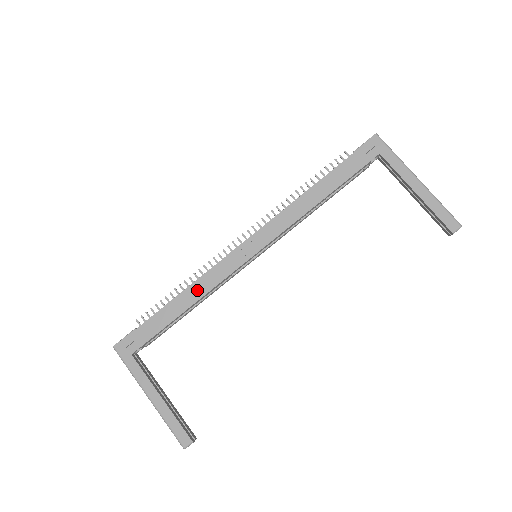
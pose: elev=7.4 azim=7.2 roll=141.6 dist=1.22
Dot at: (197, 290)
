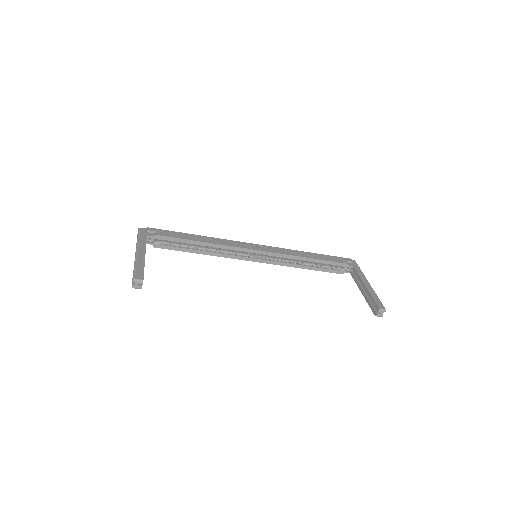
Dot at: (213, 240)
